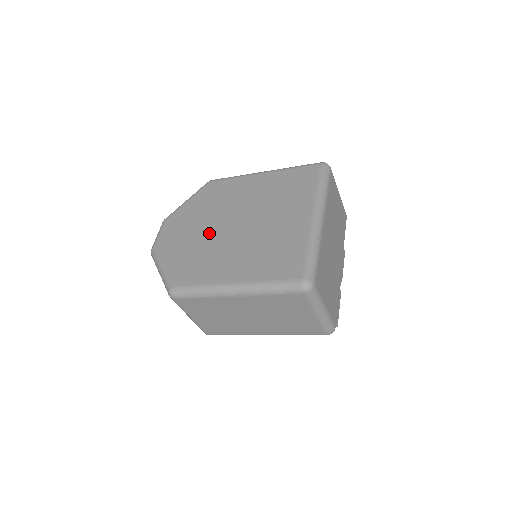
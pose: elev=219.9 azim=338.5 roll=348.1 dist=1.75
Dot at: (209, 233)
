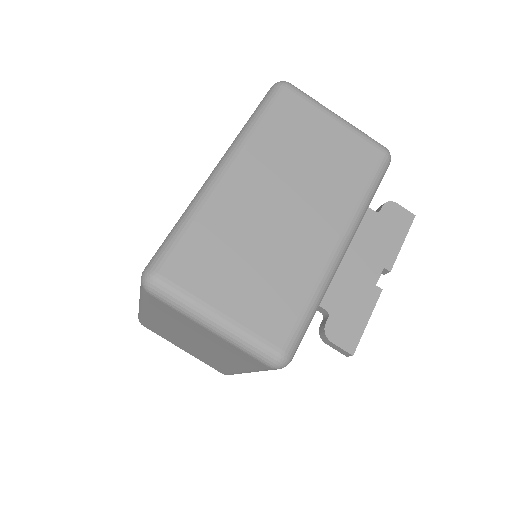
Dot at: occluded
